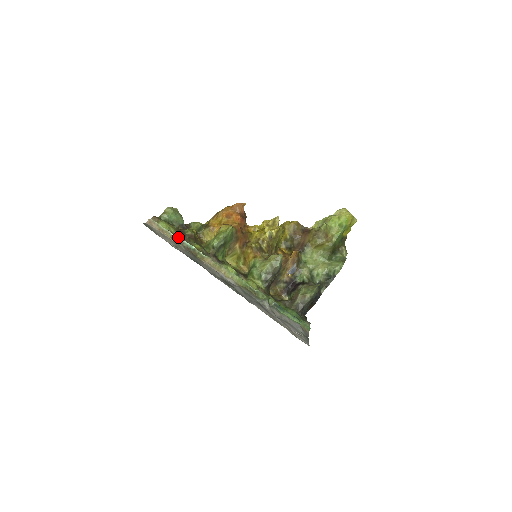
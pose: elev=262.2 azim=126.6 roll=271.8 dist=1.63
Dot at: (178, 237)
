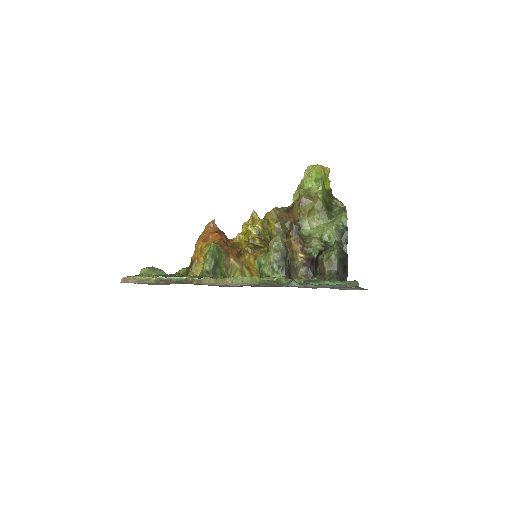
Dot at: (162, 277)
